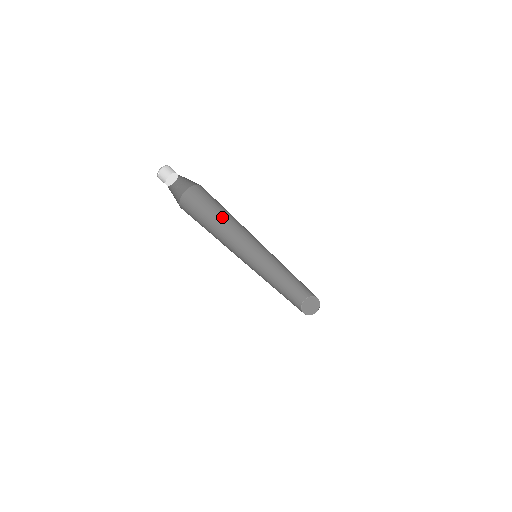
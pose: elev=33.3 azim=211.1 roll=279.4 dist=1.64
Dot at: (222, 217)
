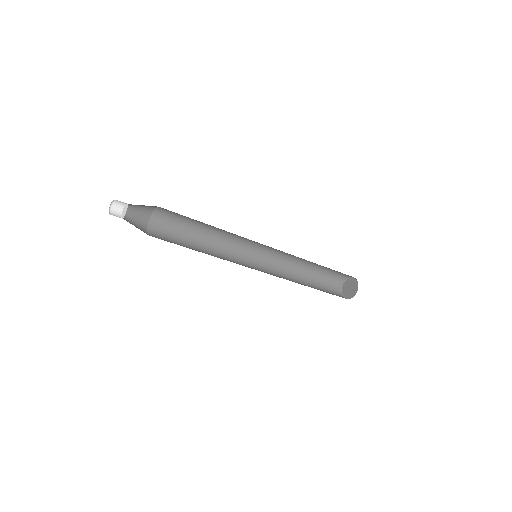
Dot at: (201, 231)
